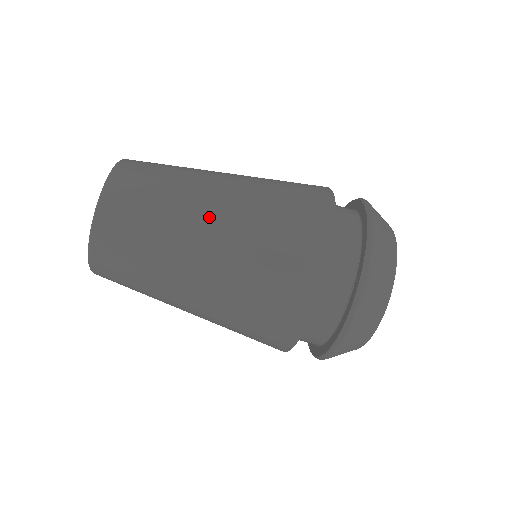
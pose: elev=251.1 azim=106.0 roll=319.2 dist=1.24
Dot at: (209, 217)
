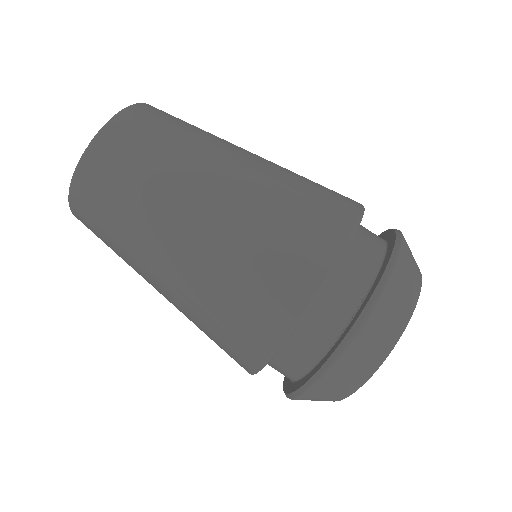
Dot at: (210, 187)
